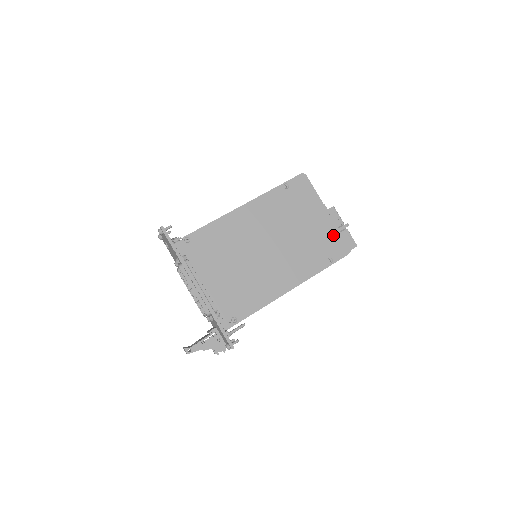
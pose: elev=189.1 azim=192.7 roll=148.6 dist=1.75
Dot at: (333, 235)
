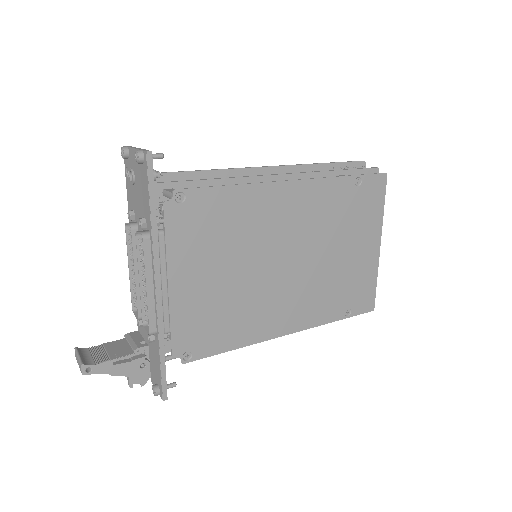
Dot at: (369, 279)
